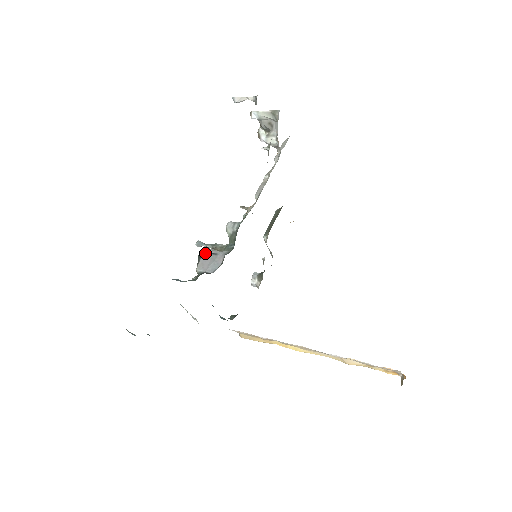
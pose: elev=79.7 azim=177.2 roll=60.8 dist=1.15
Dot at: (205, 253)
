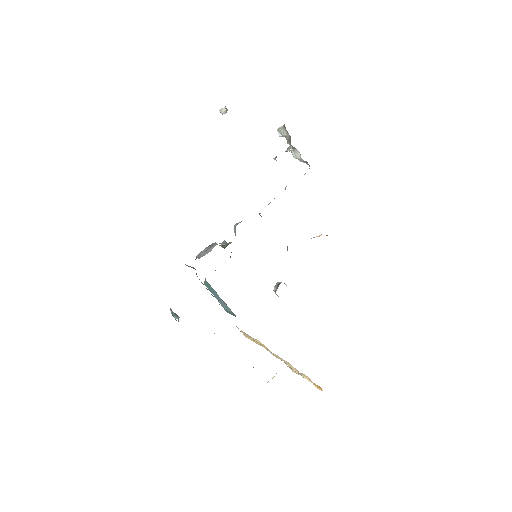
Dot at: (209, 245)
